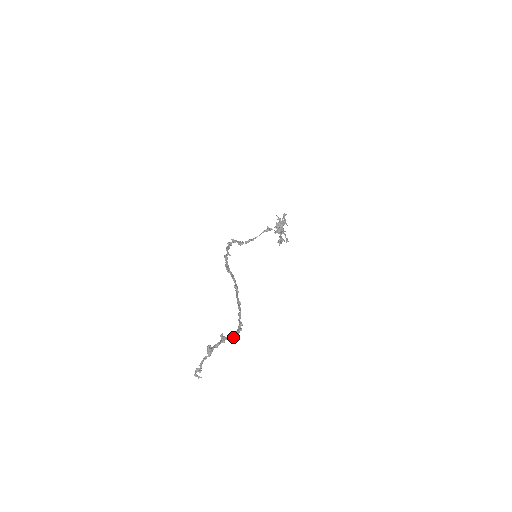
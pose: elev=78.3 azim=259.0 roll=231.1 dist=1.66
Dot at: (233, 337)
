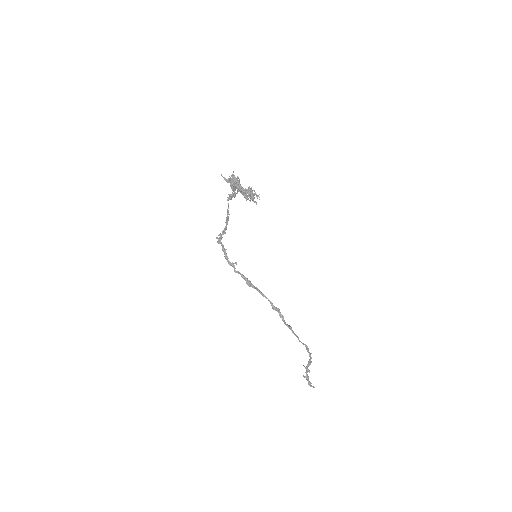
Dot at: occluded
